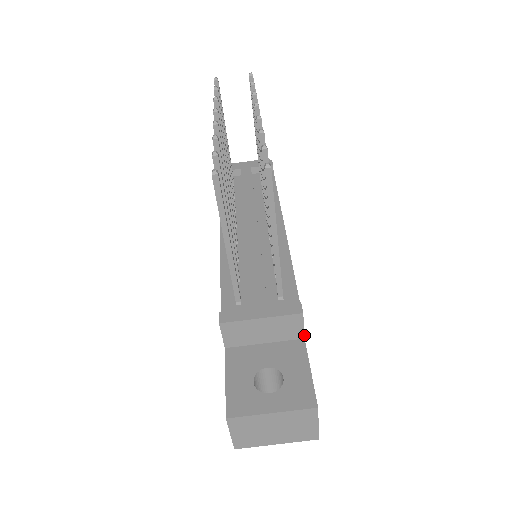
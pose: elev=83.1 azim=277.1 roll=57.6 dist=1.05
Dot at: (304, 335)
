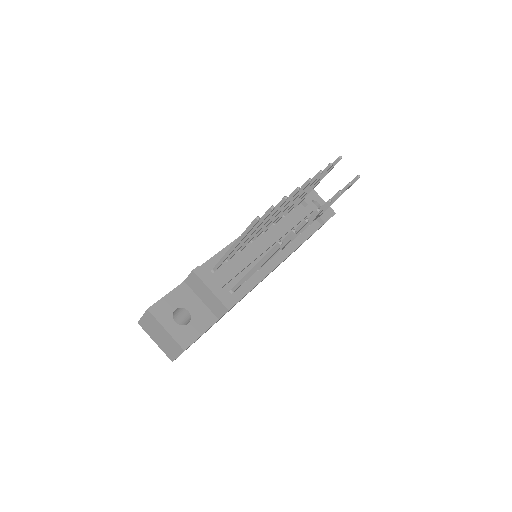
Dot at: occluded
